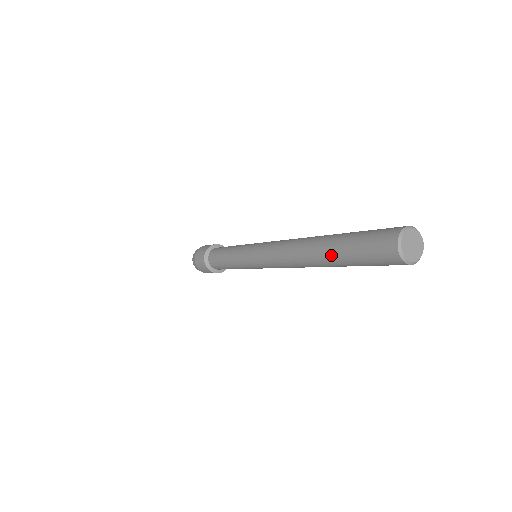
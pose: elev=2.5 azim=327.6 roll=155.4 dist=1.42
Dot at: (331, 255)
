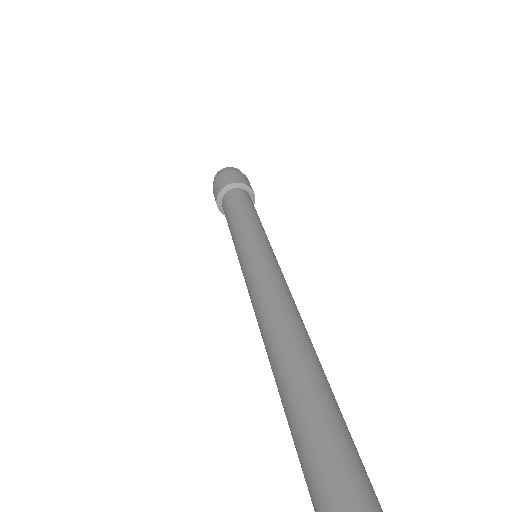
Dot at: occluded
